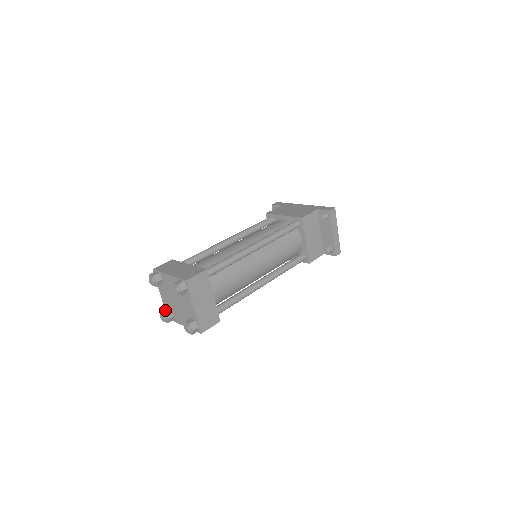
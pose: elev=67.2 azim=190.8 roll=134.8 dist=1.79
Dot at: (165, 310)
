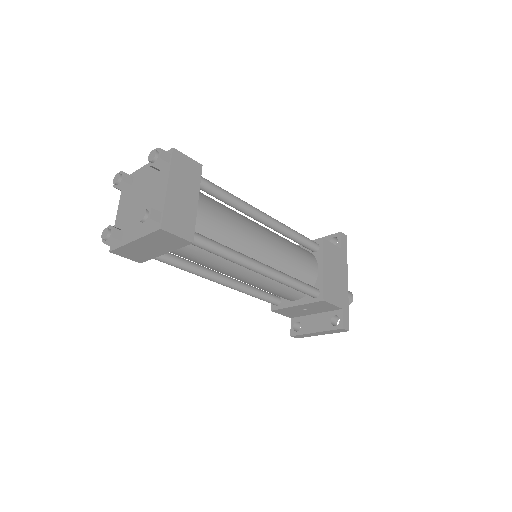
Dot at: (129, 178)
